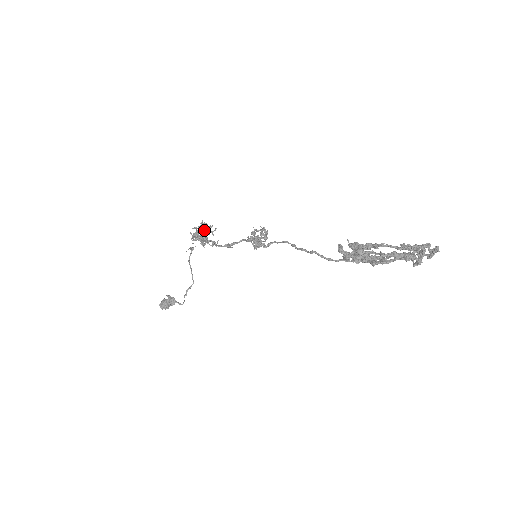
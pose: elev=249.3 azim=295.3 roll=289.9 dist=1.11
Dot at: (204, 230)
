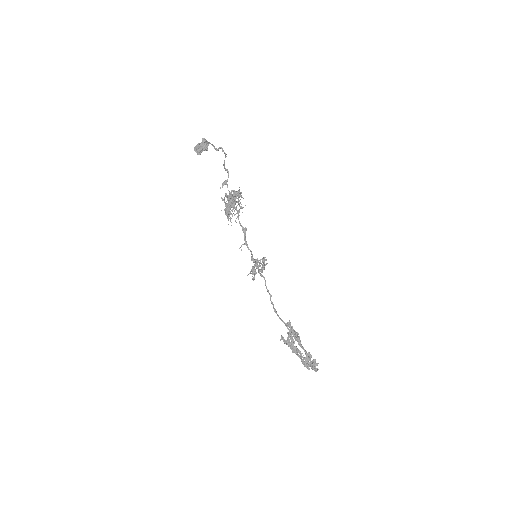
Dot at: (237, 195)
